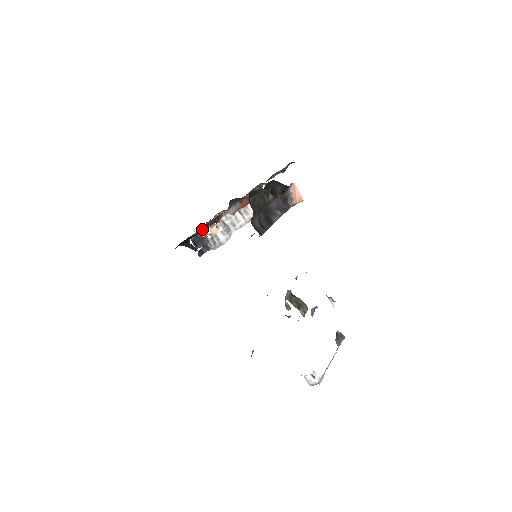
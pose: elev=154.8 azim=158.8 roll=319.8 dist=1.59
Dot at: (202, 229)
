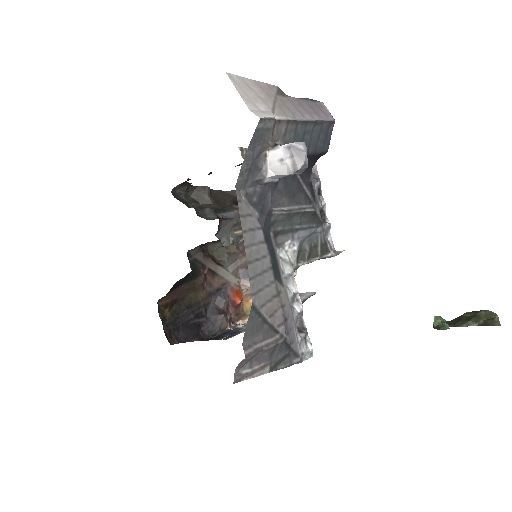
Dot at: (199, 303)
